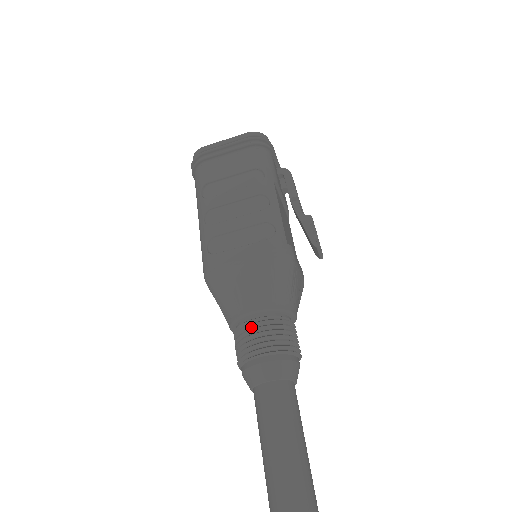
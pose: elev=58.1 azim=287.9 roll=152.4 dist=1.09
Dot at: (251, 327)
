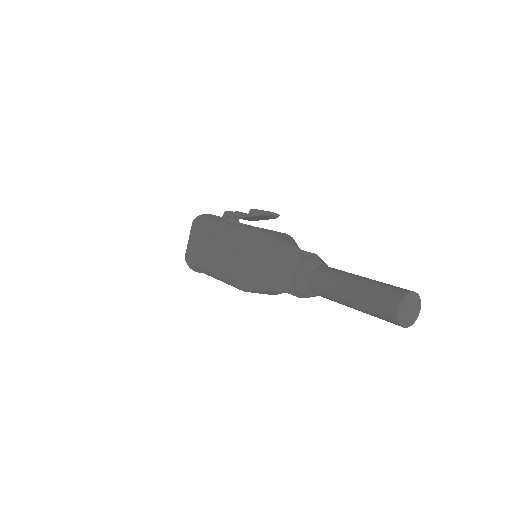
Dot at: (277, 274)
